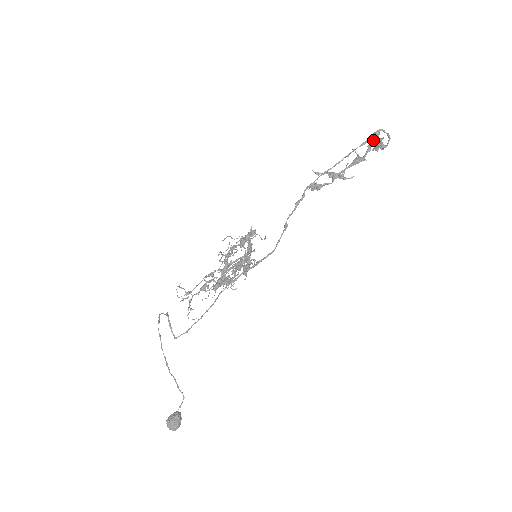
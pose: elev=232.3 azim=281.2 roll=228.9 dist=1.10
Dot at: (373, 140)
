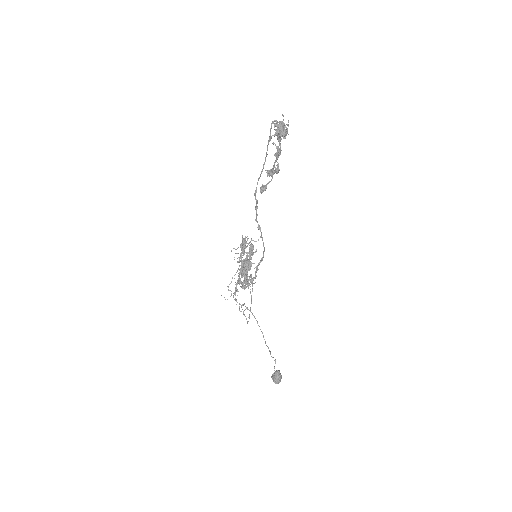
Dot at: (276, 132)
